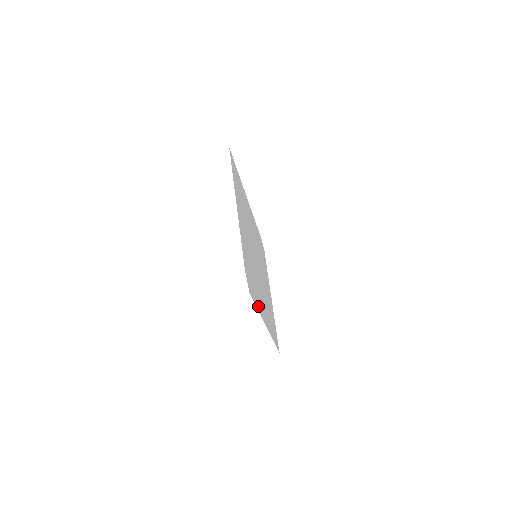
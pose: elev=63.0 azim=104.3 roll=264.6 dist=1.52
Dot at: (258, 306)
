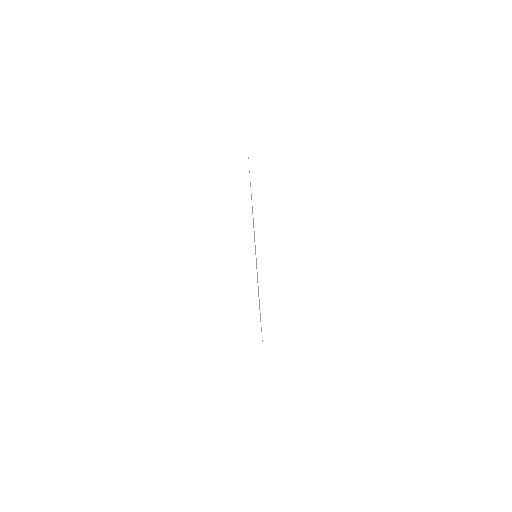
Dot at: occluded
